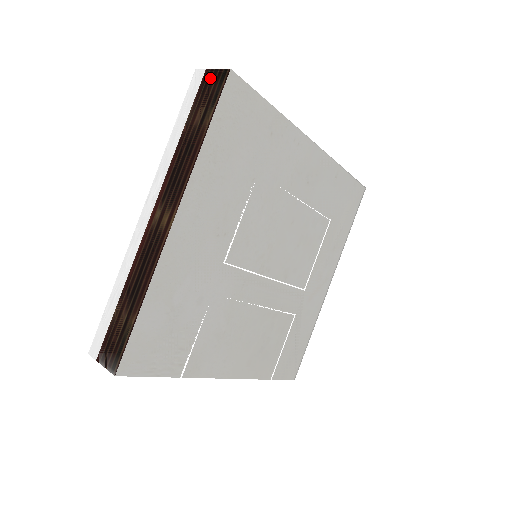
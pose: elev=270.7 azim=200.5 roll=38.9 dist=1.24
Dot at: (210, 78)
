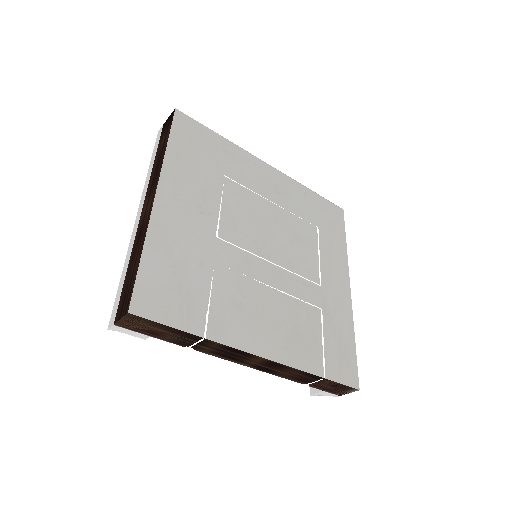
Dot at: (166, 124)
